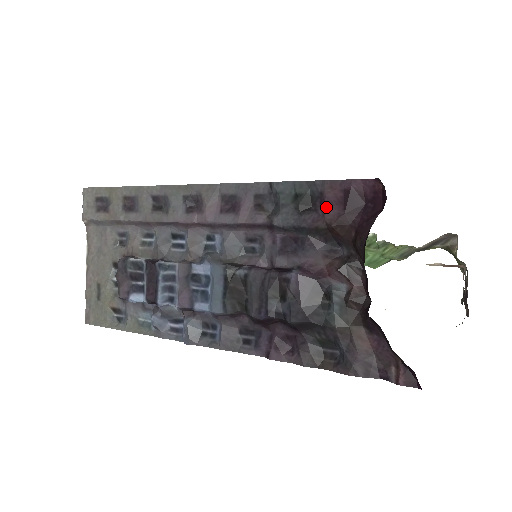
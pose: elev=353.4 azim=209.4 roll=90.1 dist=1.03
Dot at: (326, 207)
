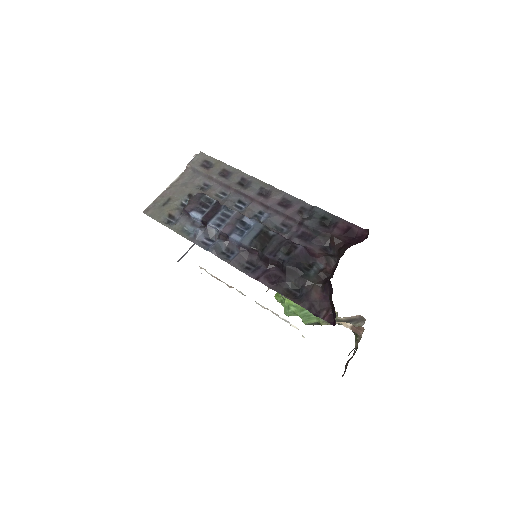
Dot at: (336, 229)
